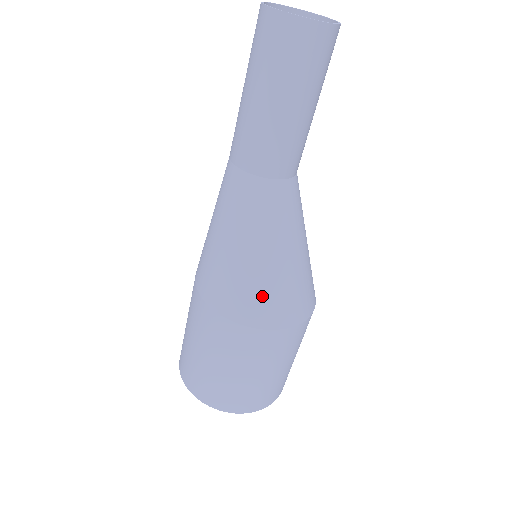
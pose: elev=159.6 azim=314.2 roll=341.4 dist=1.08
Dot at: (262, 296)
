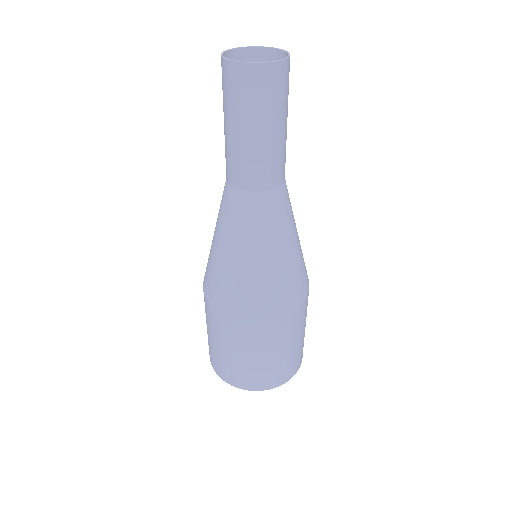
Dot at: (225, 285)
